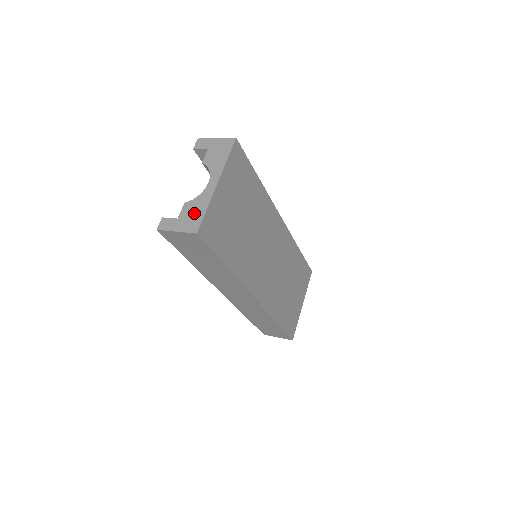
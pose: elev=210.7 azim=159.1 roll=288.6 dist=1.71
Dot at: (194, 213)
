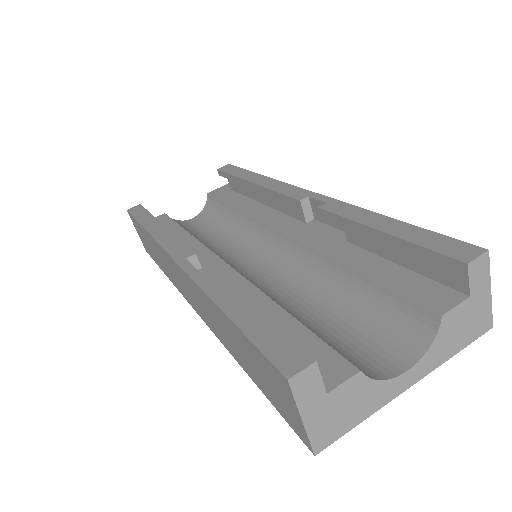
Dot at: (348, 411)
